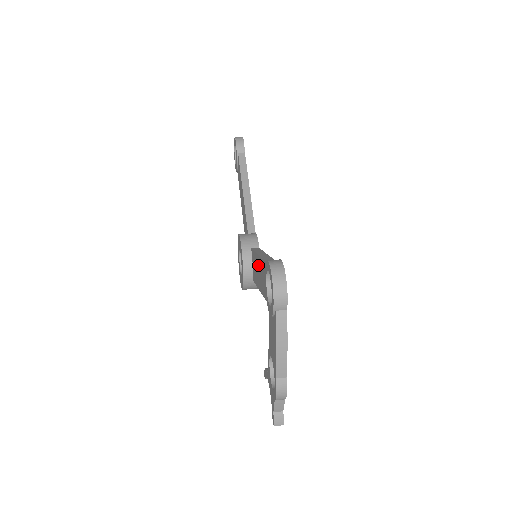
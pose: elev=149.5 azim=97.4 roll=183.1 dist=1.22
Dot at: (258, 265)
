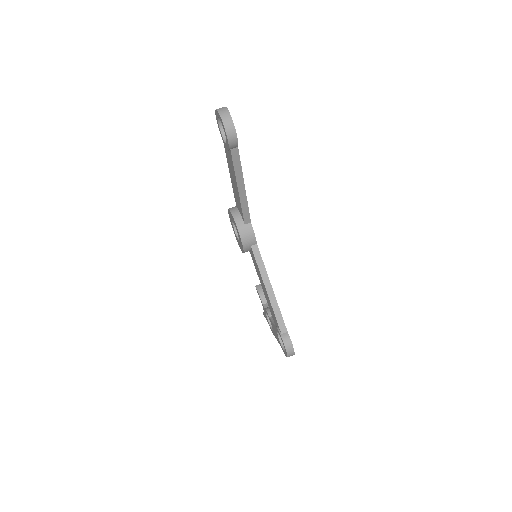
Dot at: (264, 288)
